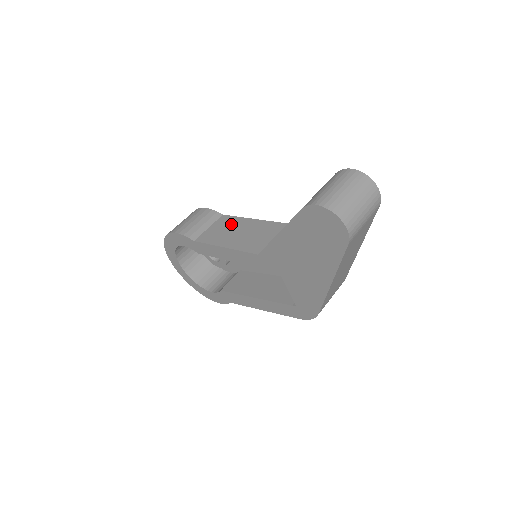
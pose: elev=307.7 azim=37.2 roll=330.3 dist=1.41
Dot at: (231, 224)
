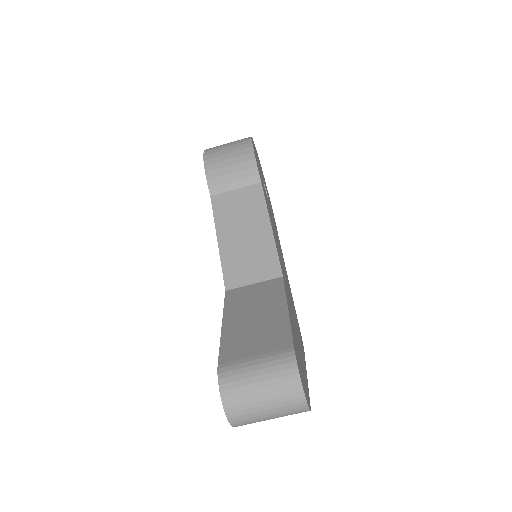
Dot at: (252, 210)
